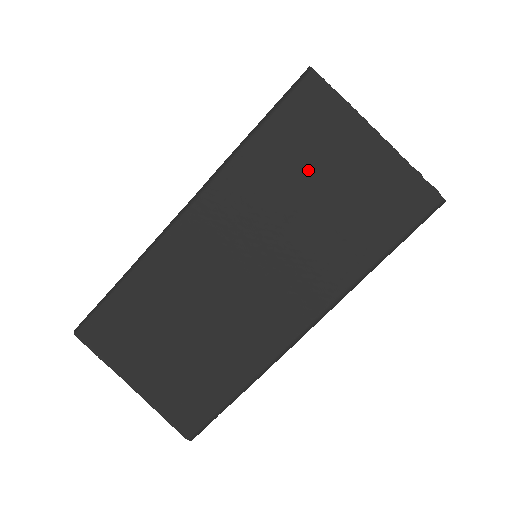
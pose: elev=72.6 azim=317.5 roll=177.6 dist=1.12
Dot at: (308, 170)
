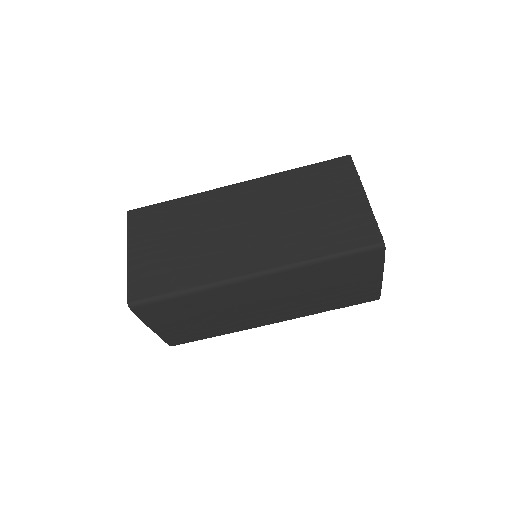
Dot at: (317, 194)
